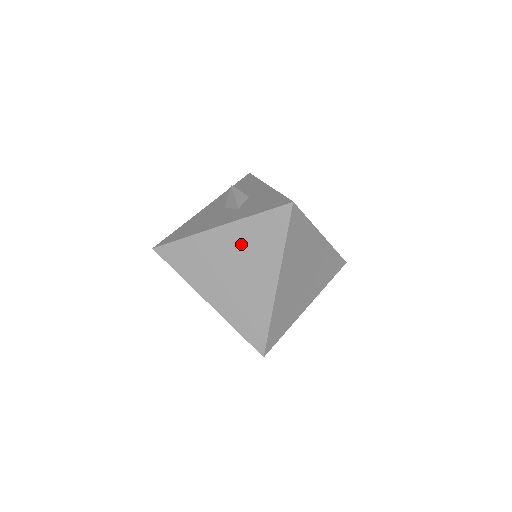
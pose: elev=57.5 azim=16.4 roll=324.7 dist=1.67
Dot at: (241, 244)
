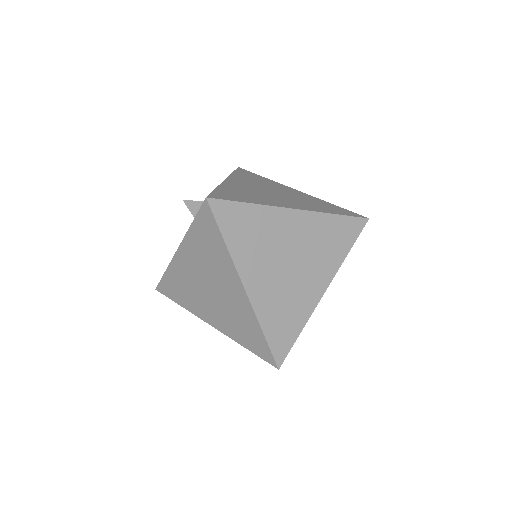
Dot at: (199, 260)
